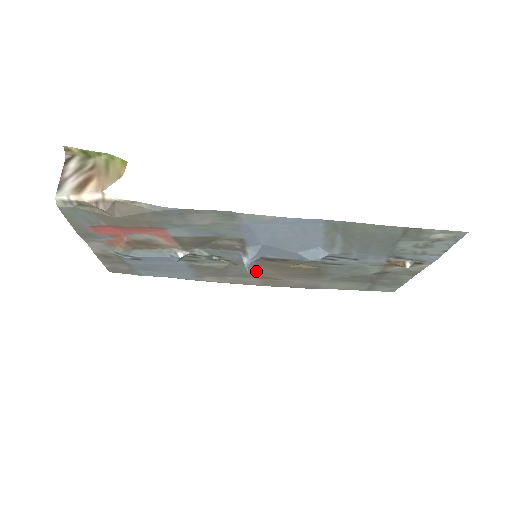
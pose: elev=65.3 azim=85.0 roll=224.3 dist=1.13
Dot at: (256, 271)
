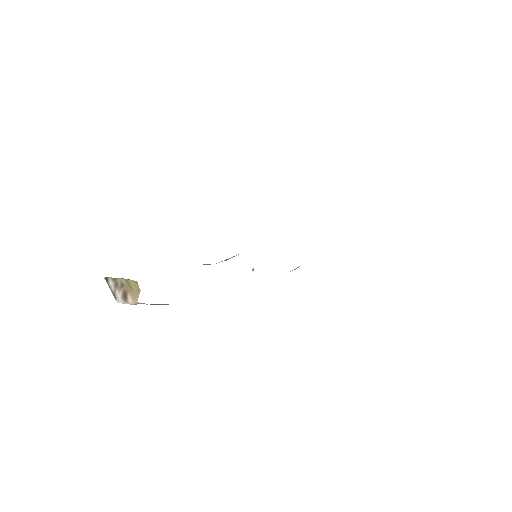
Dot at: occluded
